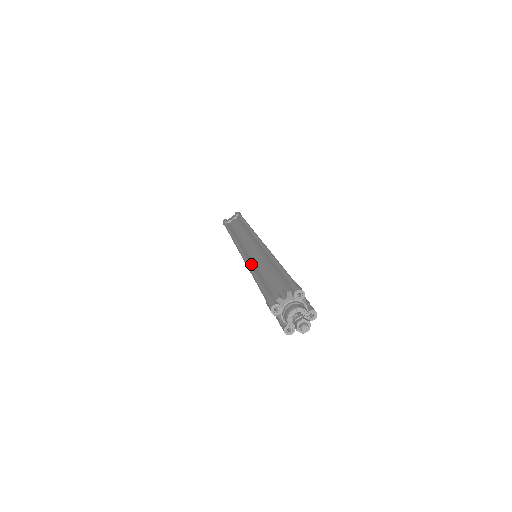
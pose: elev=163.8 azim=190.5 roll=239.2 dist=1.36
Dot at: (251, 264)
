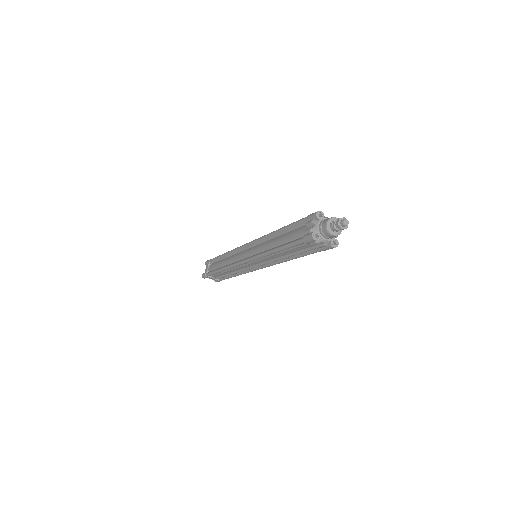
Dot at: (263, 252)
